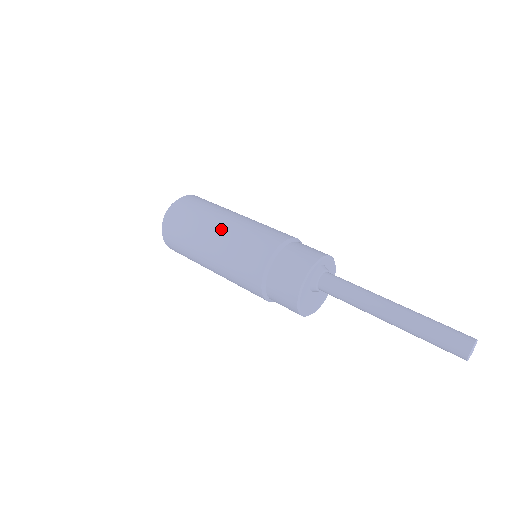
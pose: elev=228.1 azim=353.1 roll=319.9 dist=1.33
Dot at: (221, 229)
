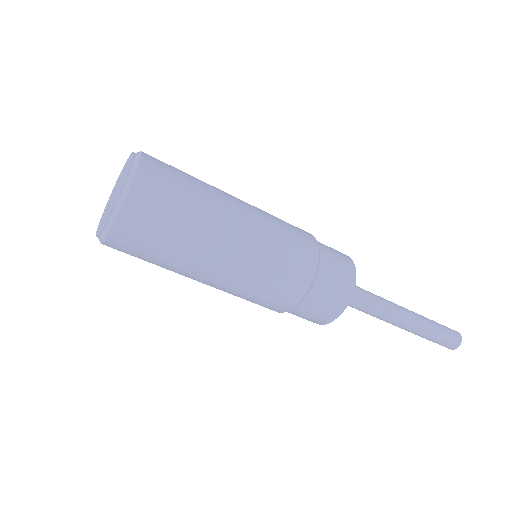
Dot at: (230, 255)
